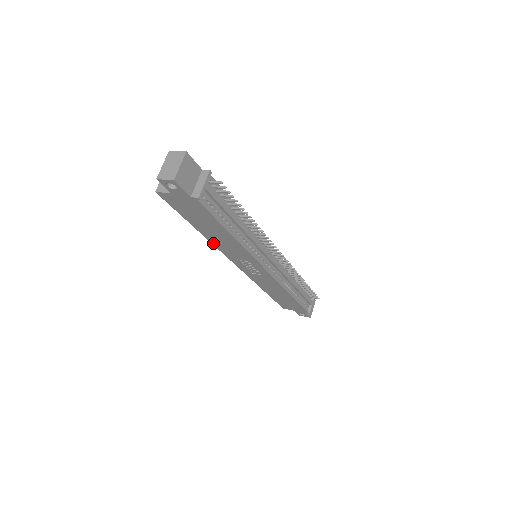
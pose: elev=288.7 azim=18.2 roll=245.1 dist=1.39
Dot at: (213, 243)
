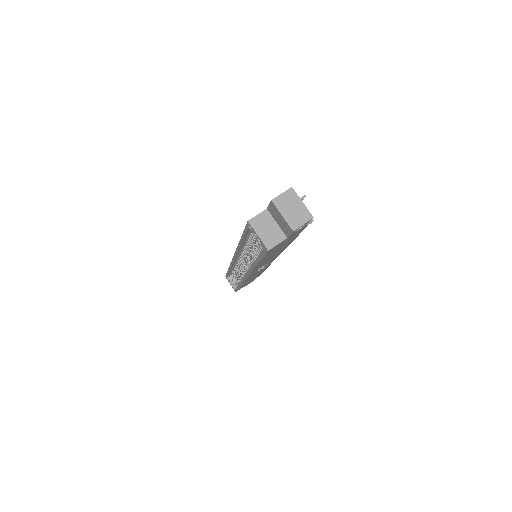
Dot at: occluded
